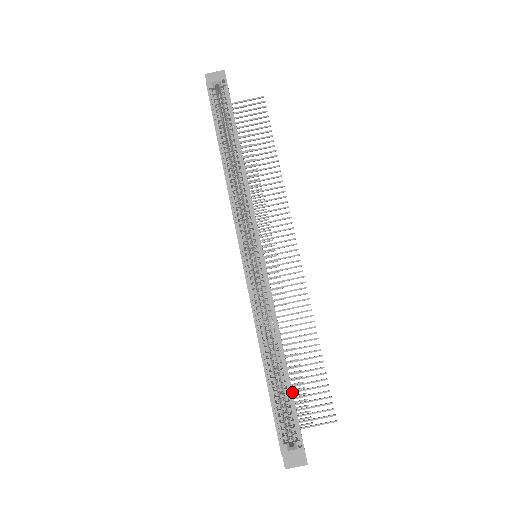
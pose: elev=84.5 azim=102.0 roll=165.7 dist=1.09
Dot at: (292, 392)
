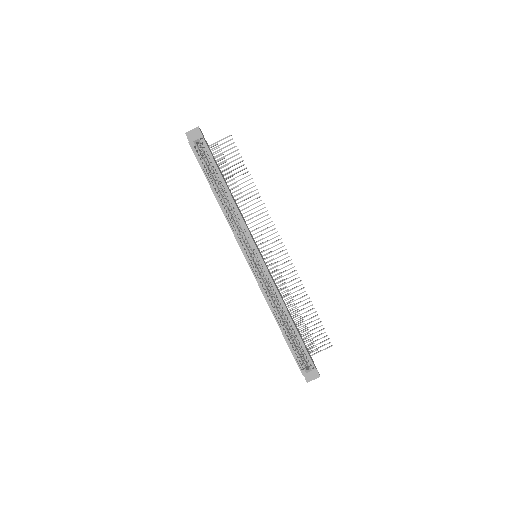
Dot at: (301, 339)
